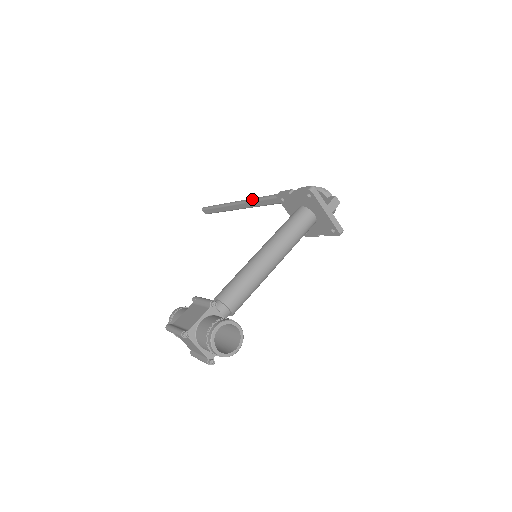
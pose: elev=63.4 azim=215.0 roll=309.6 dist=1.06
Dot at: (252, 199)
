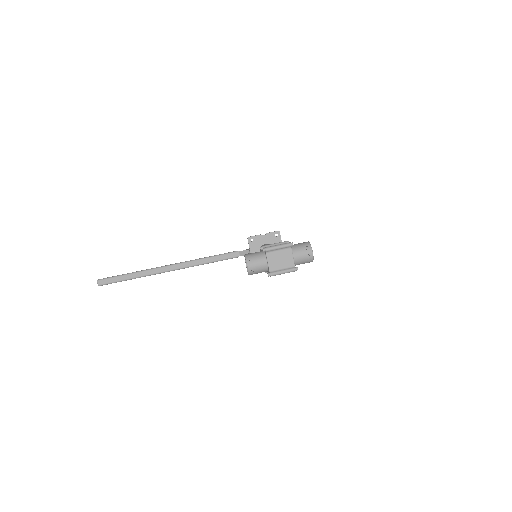
Dot at: occluded
